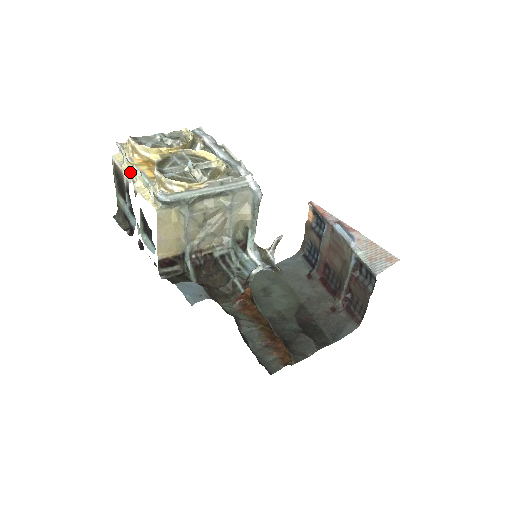
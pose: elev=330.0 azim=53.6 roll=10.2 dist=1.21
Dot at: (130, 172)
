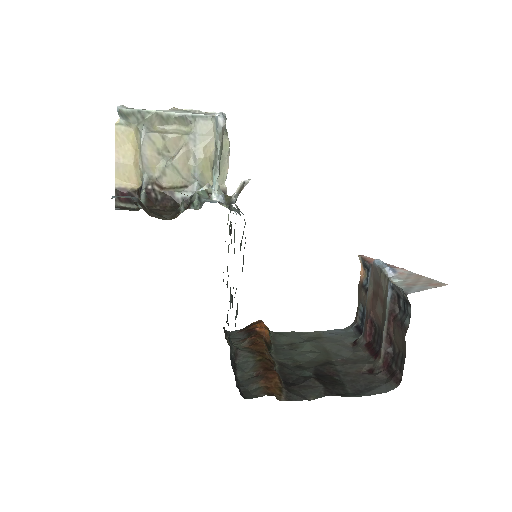
Dot at: occluded
